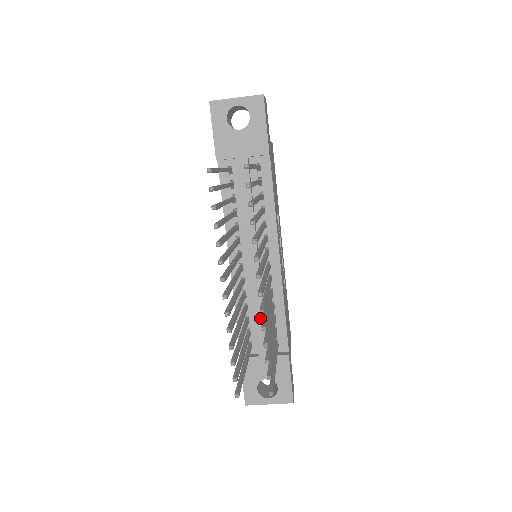
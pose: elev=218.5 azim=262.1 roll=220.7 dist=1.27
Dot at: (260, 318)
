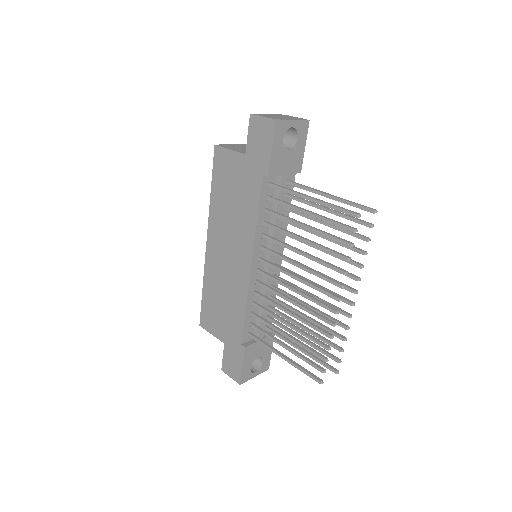
Dot at: occluded
